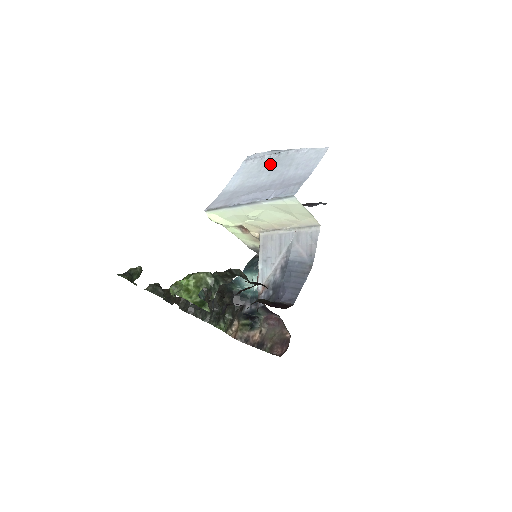
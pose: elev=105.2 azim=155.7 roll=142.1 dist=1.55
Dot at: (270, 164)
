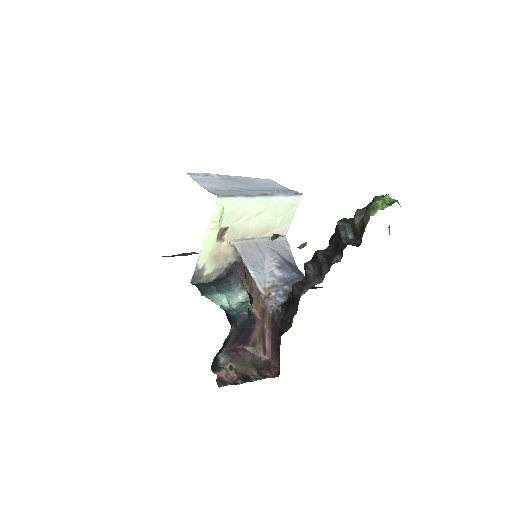
Dot at: (231, 180)
